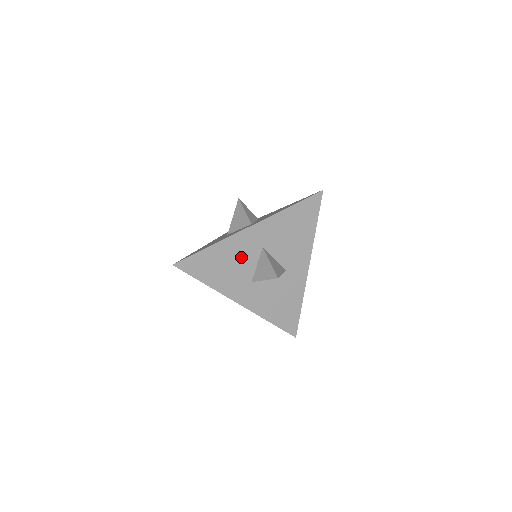
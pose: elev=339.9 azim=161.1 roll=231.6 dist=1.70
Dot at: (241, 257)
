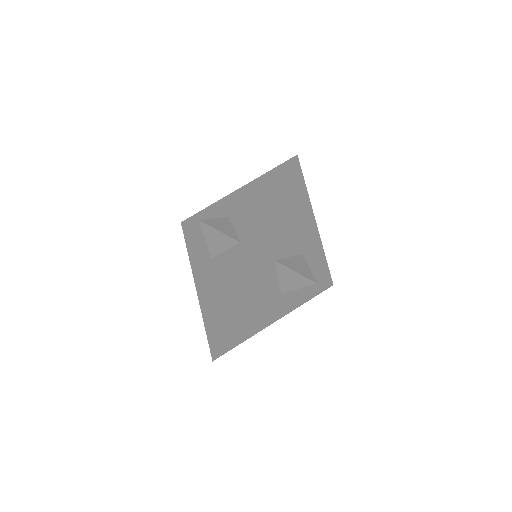
Dot at: (262, 288)
